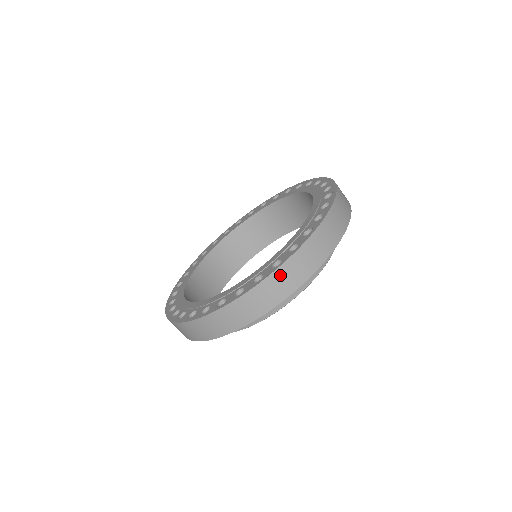
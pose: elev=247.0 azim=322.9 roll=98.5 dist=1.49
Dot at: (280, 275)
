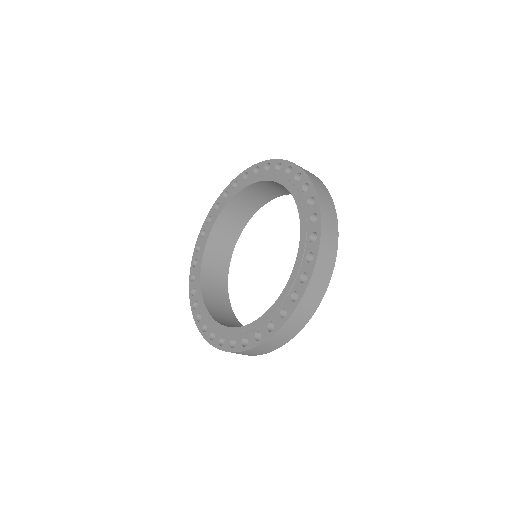
Dot at: (301, 307)
